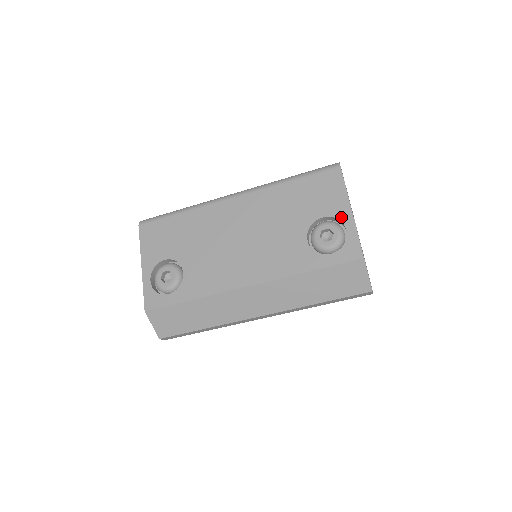
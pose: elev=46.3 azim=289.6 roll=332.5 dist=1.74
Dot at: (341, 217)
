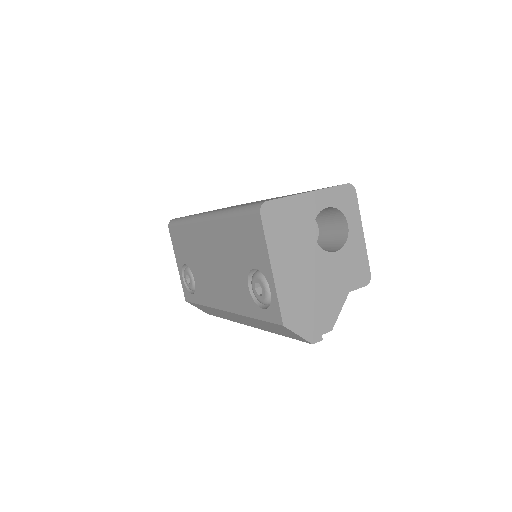
Dot at: (265, 274)
